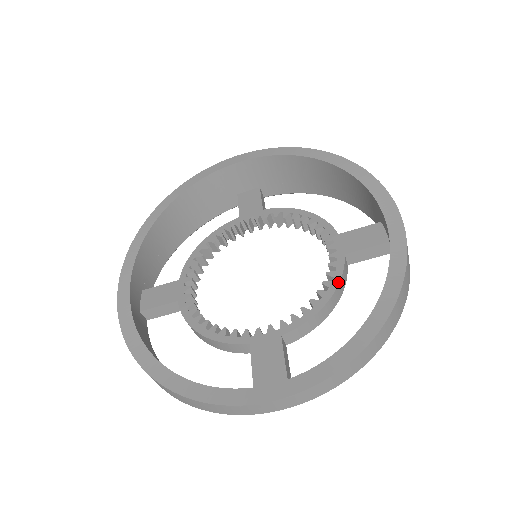
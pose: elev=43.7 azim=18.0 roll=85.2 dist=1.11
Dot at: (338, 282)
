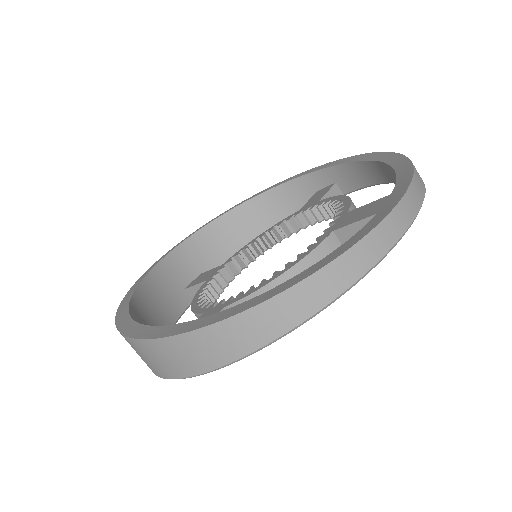
Dot at: (337, 196)
